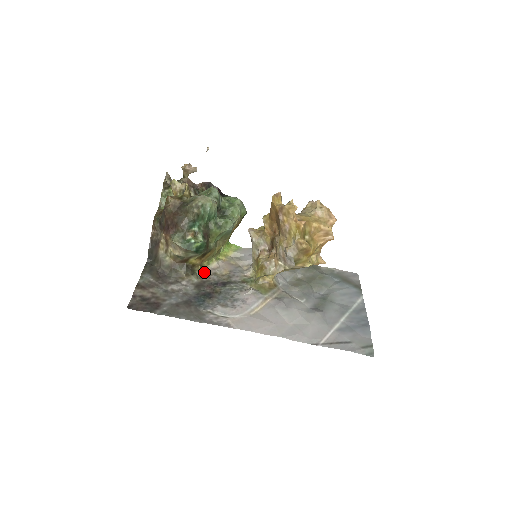
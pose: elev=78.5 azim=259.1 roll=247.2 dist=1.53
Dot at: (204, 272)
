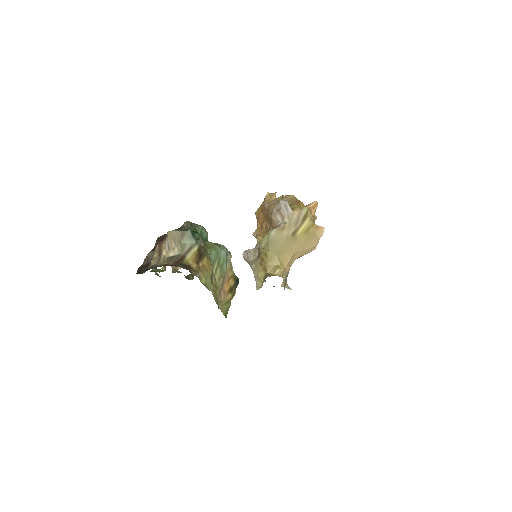
Dot at: occluded
